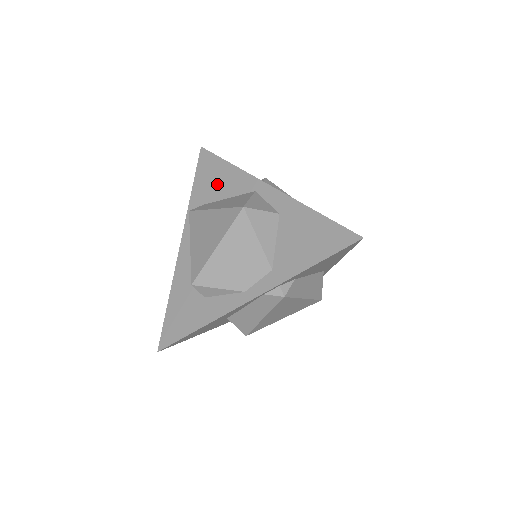
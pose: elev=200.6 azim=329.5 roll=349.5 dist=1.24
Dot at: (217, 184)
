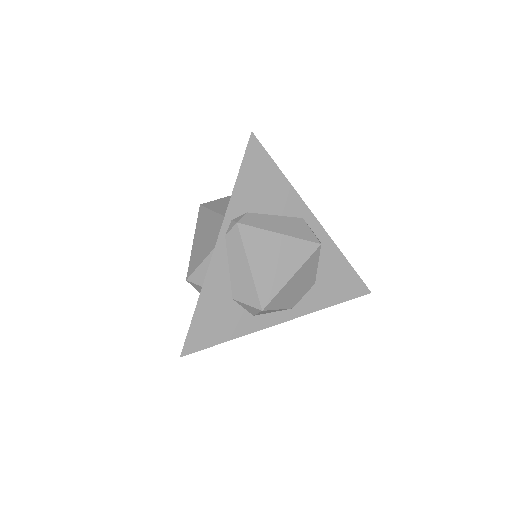
Dot at: occluded
